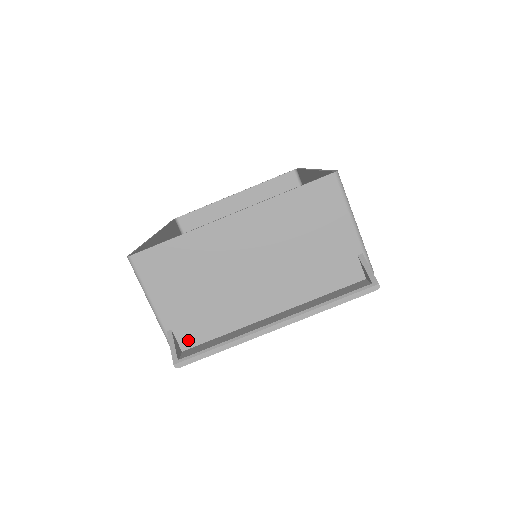
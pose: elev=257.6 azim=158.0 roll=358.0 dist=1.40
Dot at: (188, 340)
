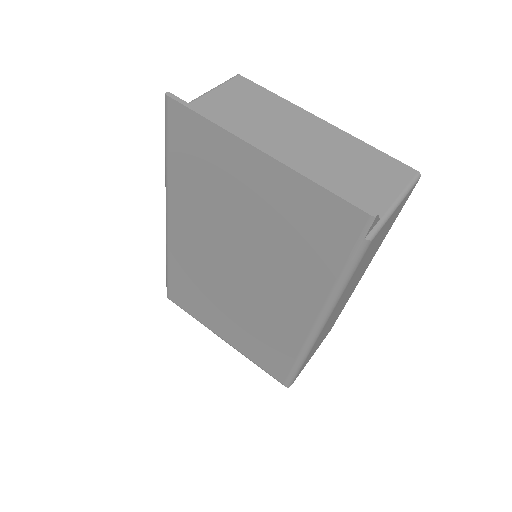
Dot at: occluded
